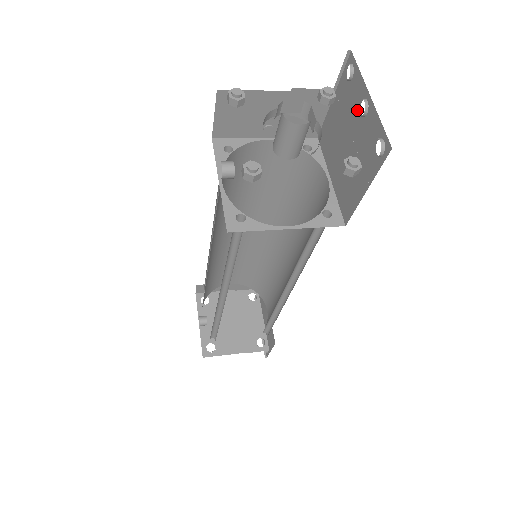
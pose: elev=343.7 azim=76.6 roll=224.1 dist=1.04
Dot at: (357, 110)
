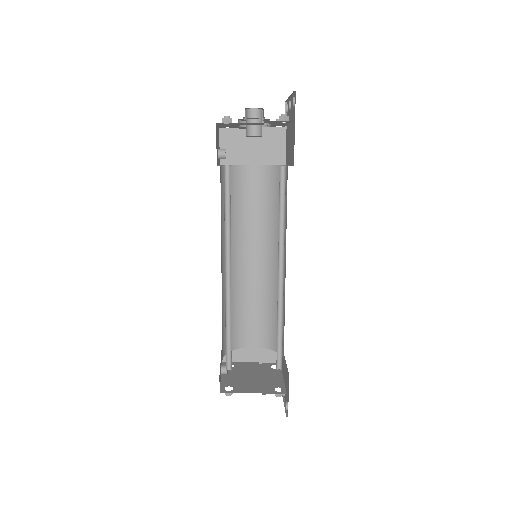
Dot at: (290, 113)
